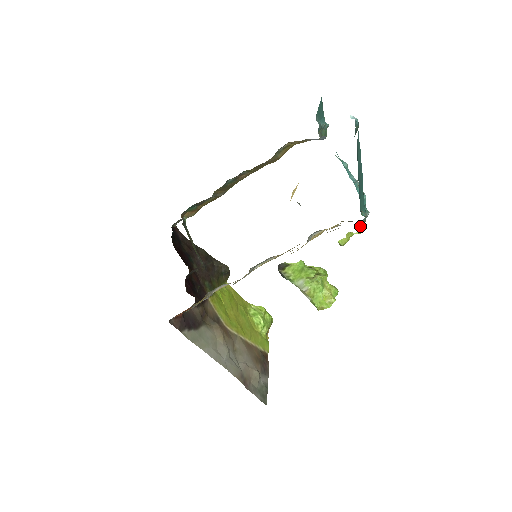
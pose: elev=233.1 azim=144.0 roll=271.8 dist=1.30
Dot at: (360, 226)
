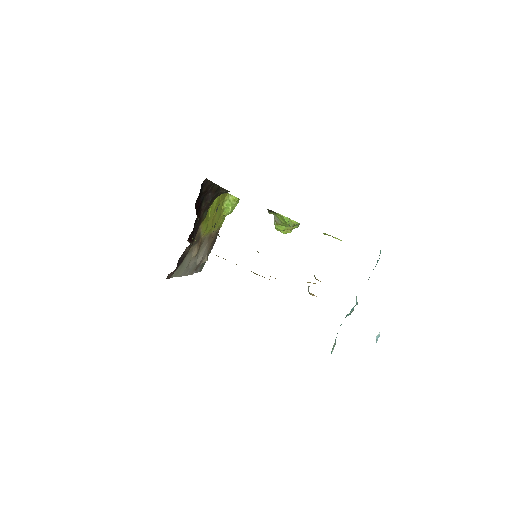
Dot at: occluded
